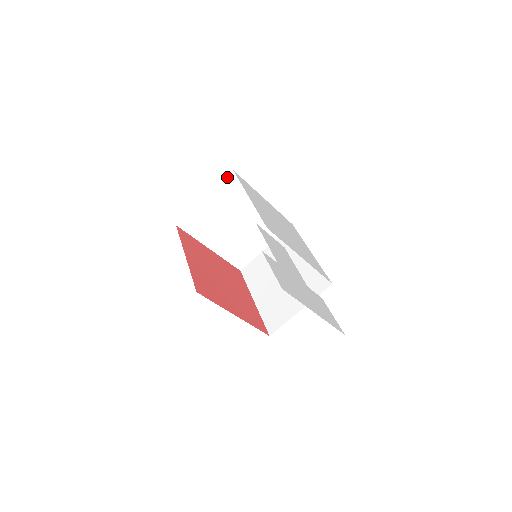
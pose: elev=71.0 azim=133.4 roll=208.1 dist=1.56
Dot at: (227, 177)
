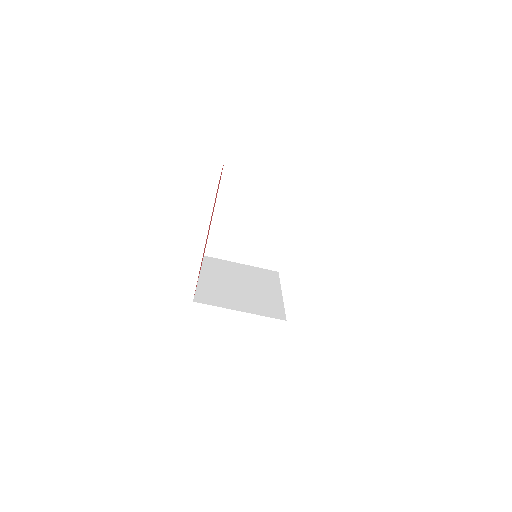
Dot at: occluded
